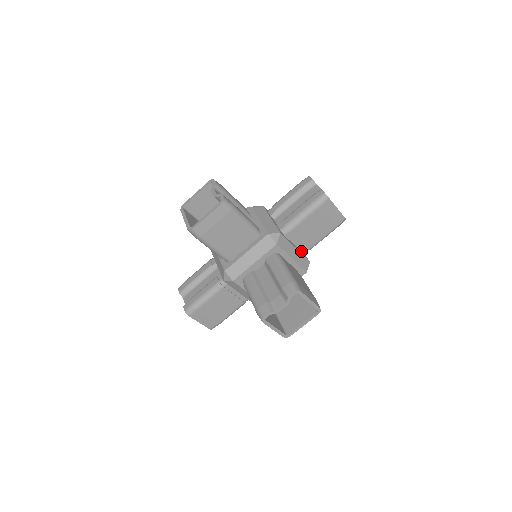
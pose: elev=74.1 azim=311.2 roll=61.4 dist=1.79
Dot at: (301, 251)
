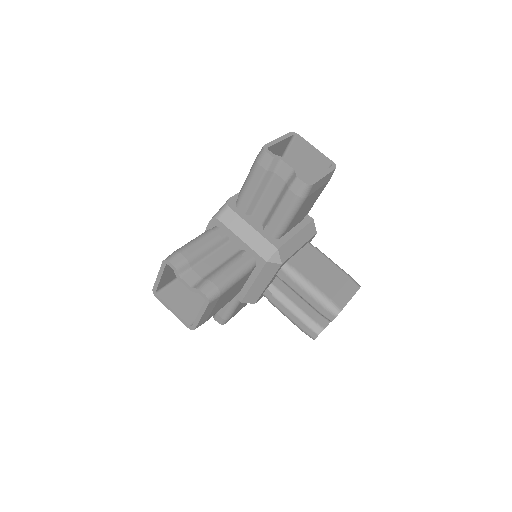
Dot at: (300, 221)
